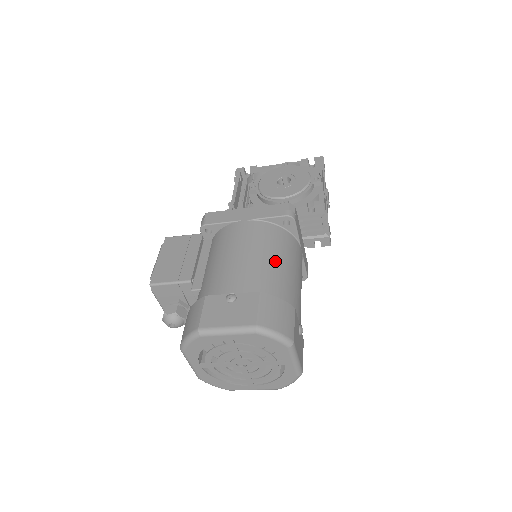
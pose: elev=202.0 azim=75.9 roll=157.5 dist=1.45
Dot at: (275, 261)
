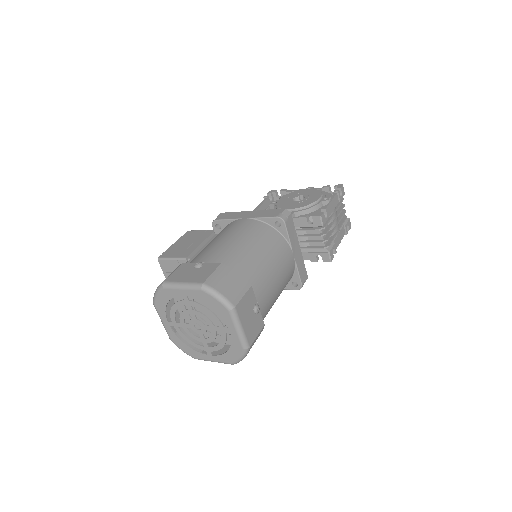
Dot at: (252, 249)
